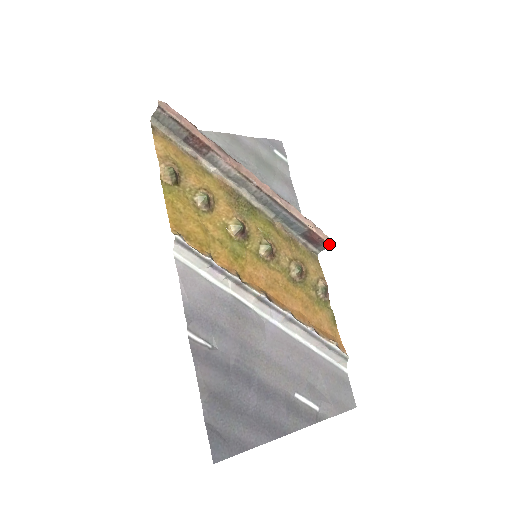
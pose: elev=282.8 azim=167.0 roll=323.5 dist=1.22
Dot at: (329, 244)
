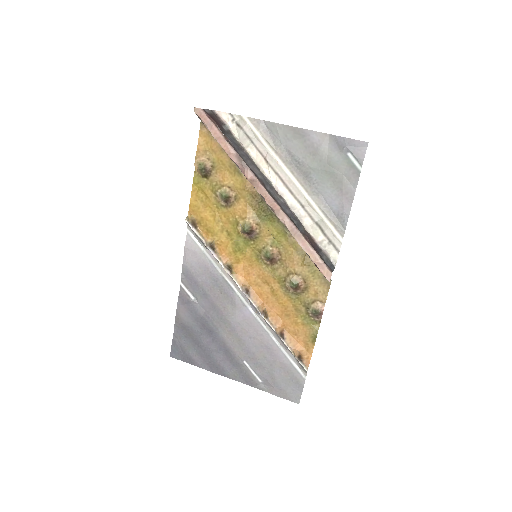
Dot at: (329, 281)
